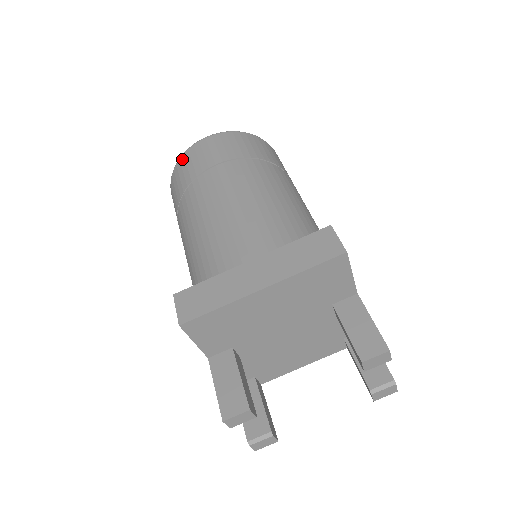
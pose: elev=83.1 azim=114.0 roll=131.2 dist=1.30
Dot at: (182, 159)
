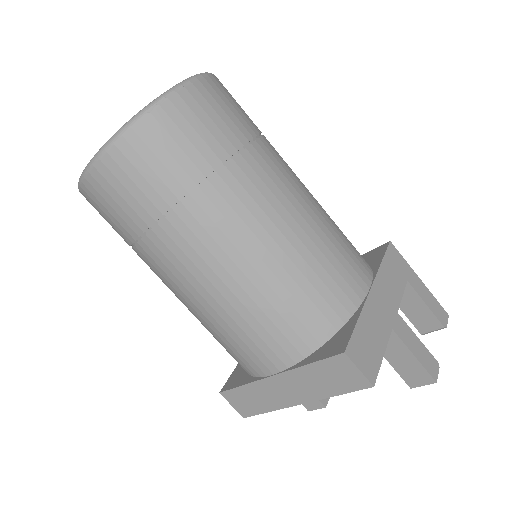
Dot at: occluded
